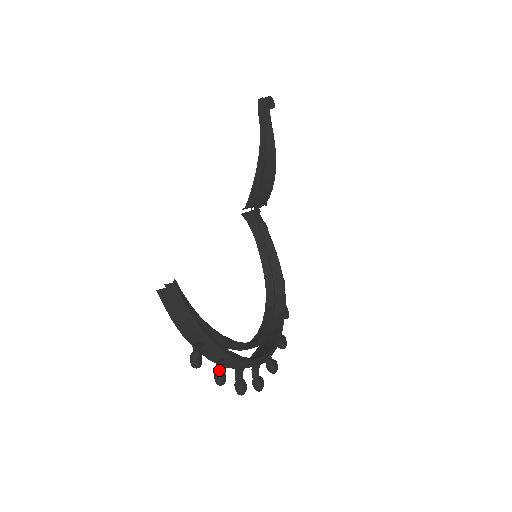
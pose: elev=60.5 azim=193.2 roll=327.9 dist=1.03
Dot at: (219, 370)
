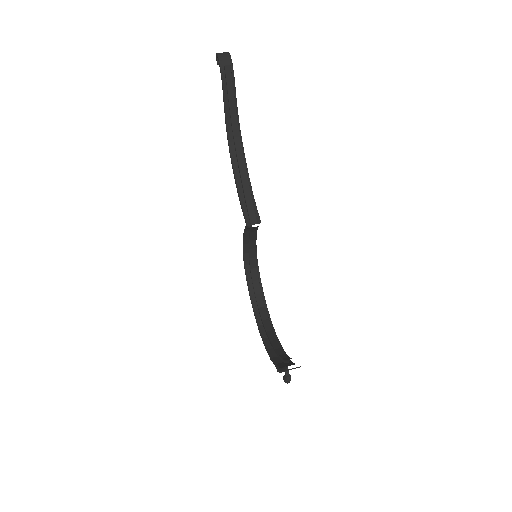
Dot at: occluded
